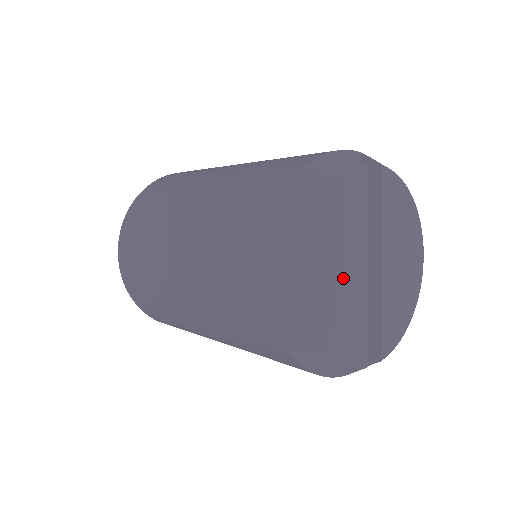
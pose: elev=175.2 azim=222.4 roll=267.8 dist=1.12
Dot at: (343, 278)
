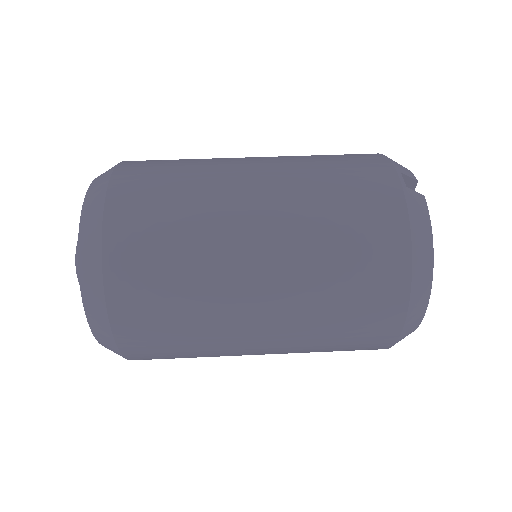
Dot at: occluded
